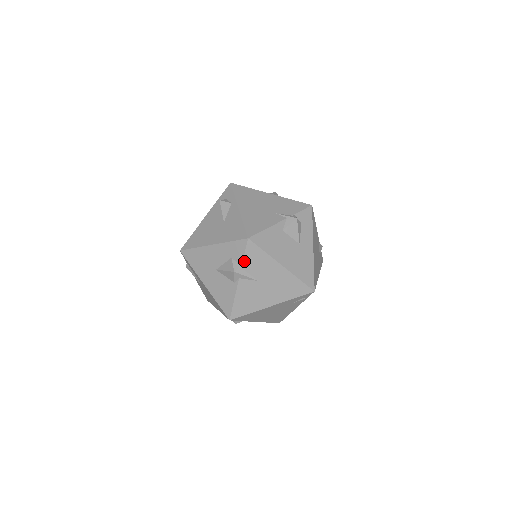
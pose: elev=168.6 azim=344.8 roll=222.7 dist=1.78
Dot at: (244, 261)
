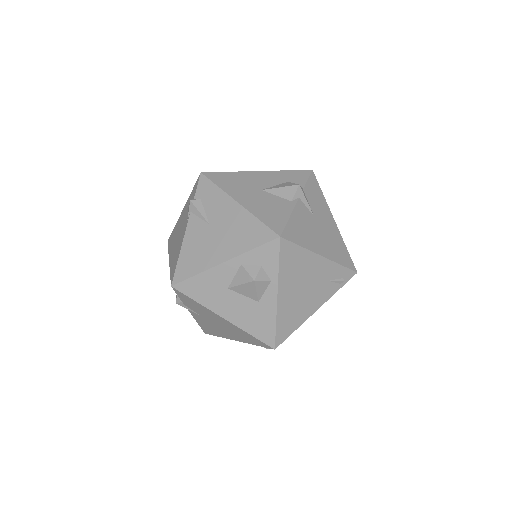
Dot at: (306, 186)
